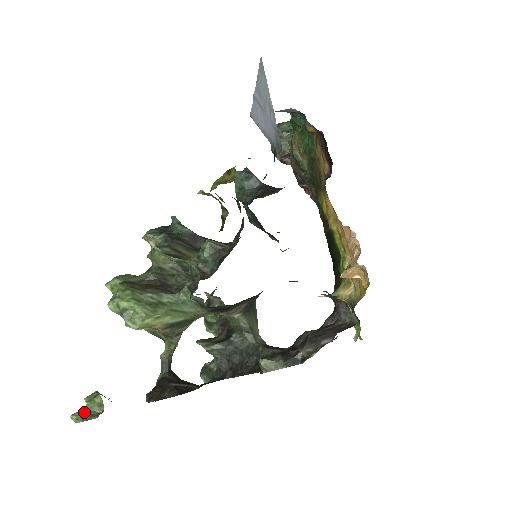
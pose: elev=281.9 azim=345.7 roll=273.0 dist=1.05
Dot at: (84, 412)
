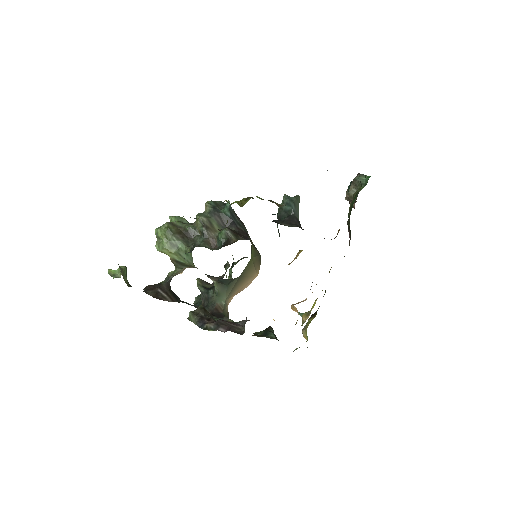
Dot at: (114, 272)
